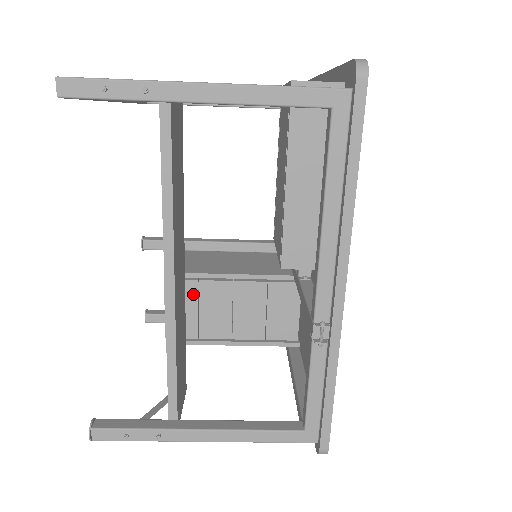
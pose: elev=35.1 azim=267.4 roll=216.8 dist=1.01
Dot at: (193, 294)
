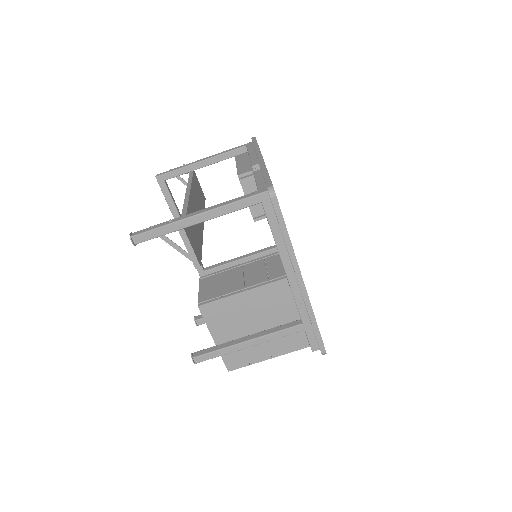
Dot at: (217, 279)
